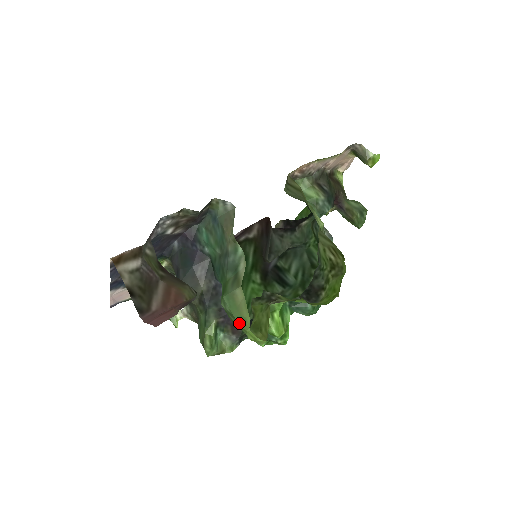
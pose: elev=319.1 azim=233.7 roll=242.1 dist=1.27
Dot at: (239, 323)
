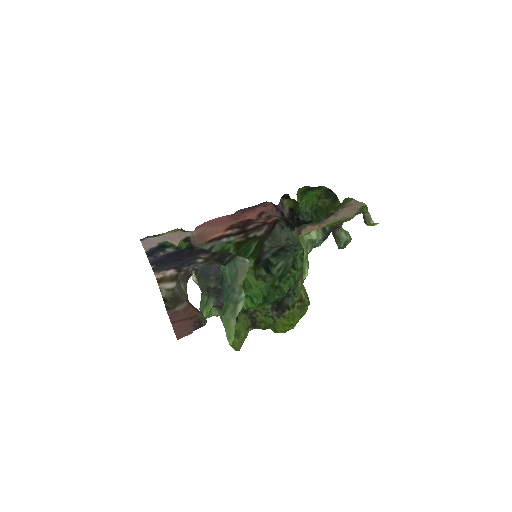
Dot at: (227, 336)
